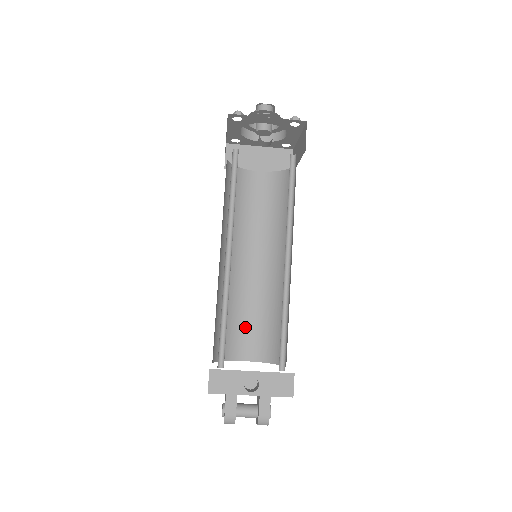
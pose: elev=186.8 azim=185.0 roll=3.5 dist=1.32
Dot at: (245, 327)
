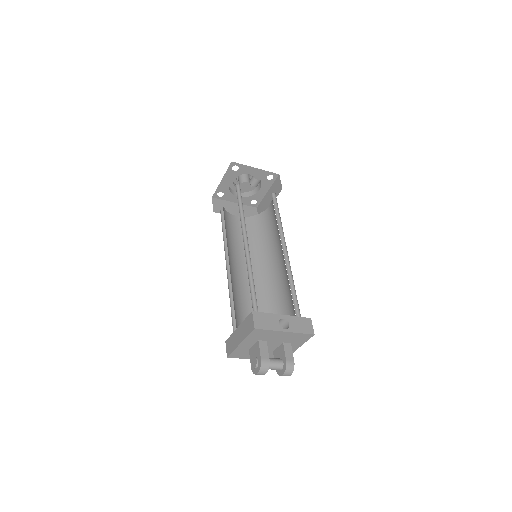
Dot at: occluded
